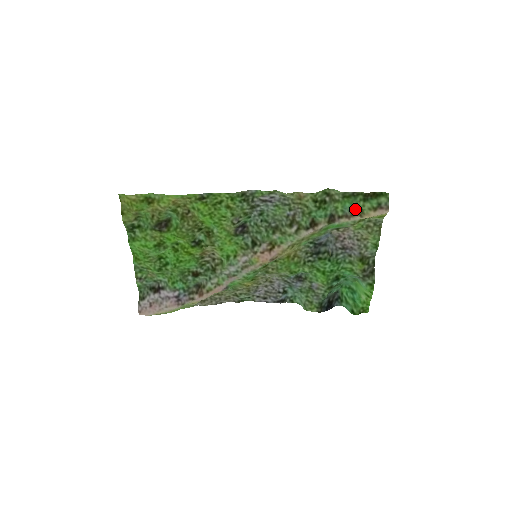
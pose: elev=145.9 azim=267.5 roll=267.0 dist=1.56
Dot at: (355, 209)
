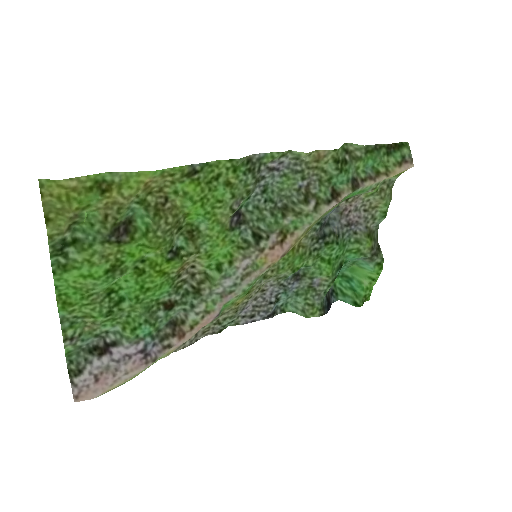
Dot at: (378, 167)
